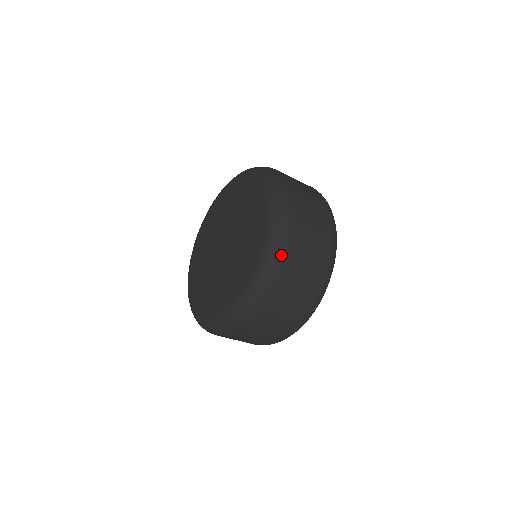
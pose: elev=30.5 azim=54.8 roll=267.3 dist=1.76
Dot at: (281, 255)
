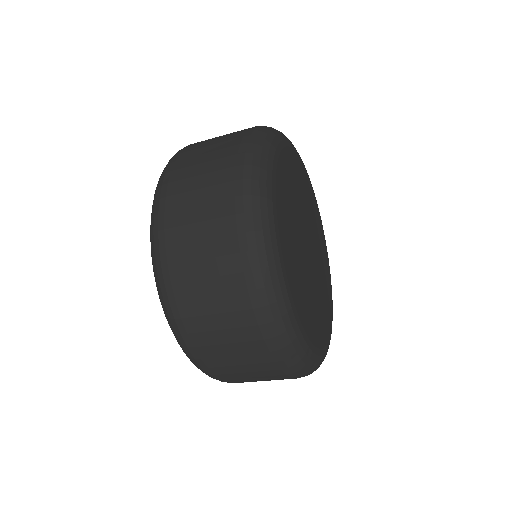
Dot at: (173, 158)
